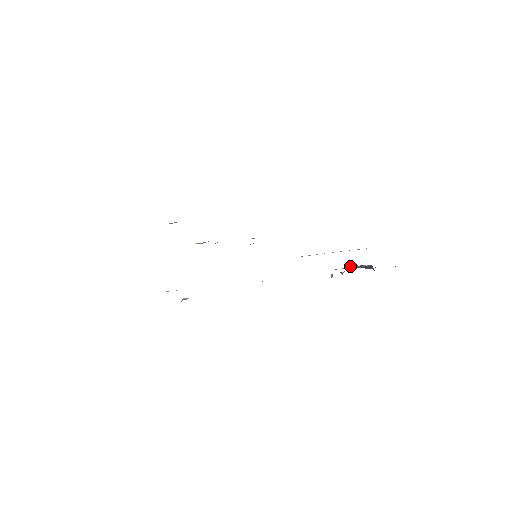
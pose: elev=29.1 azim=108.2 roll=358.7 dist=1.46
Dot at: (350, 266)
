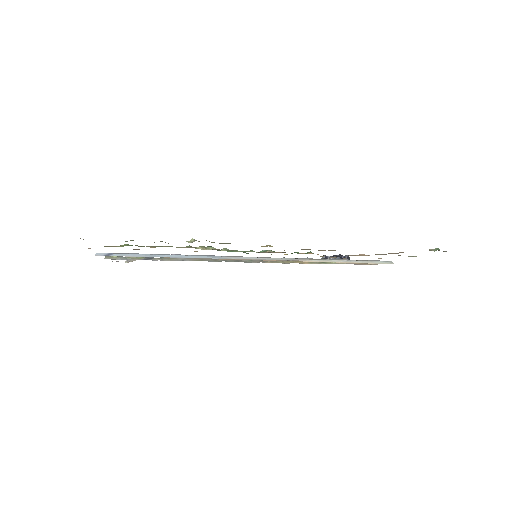
Dot at: occluded
